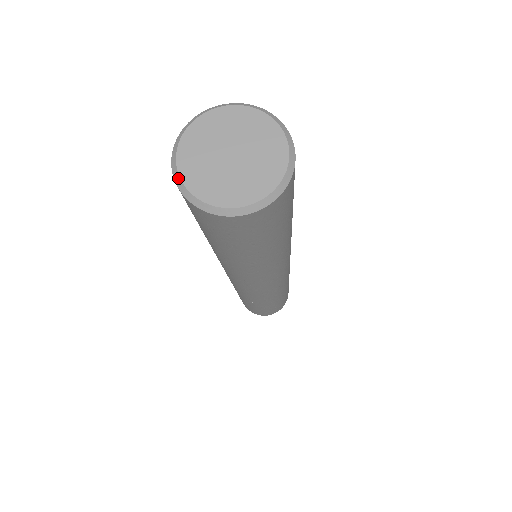
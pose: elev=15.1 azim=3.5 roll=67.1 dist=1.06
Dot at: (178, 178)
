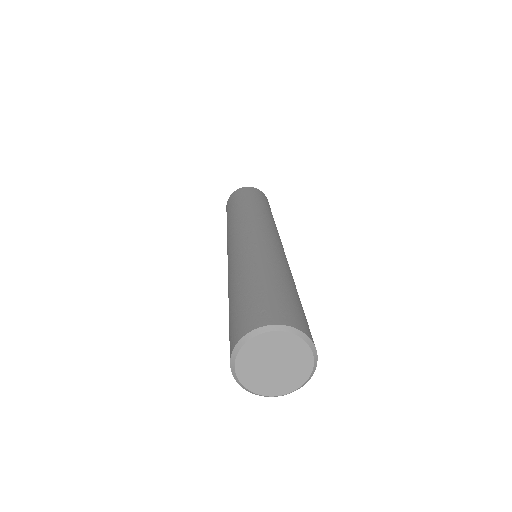
Dot at: (233, 365)
